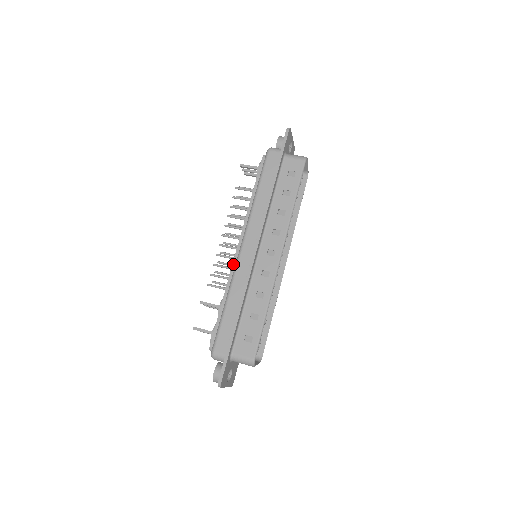
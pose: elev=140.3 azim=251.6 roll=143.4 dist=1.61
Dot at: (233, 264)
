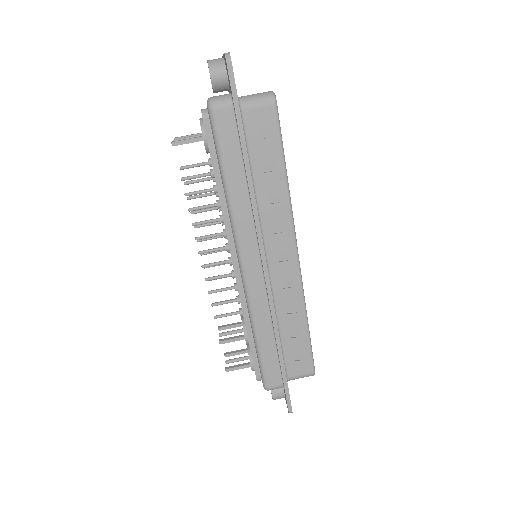
Dot at: (238, 288)
